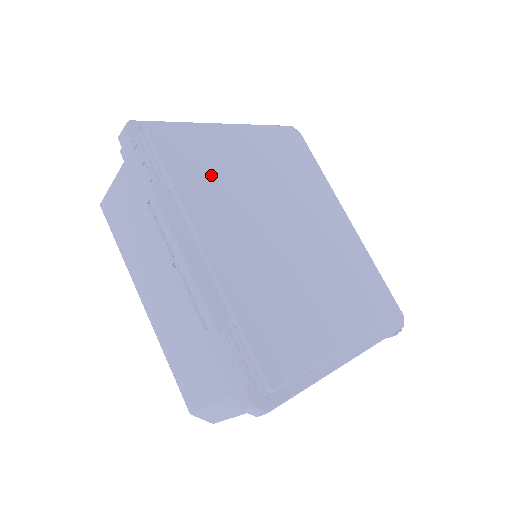
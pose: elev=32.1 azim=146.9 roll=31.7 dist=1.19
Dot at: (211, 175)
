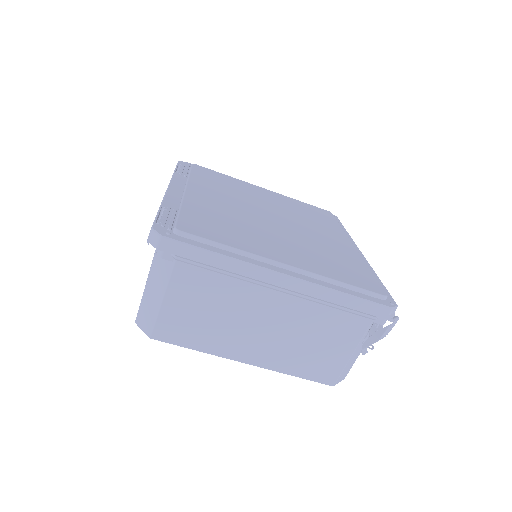
Dot at: (225, 185)
